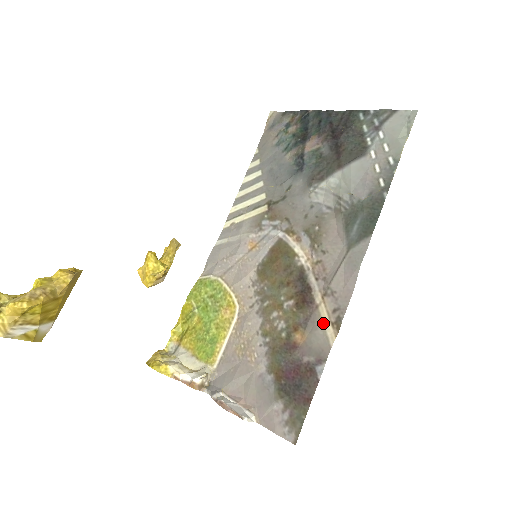
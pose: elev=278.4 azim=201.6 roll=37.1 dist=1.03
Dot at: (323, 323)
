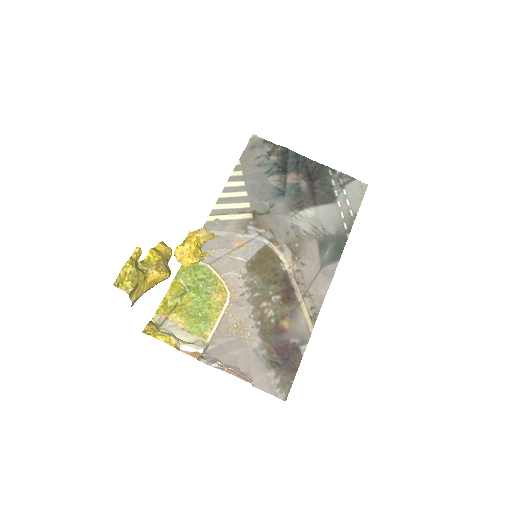
Dot at: (305, 316)
